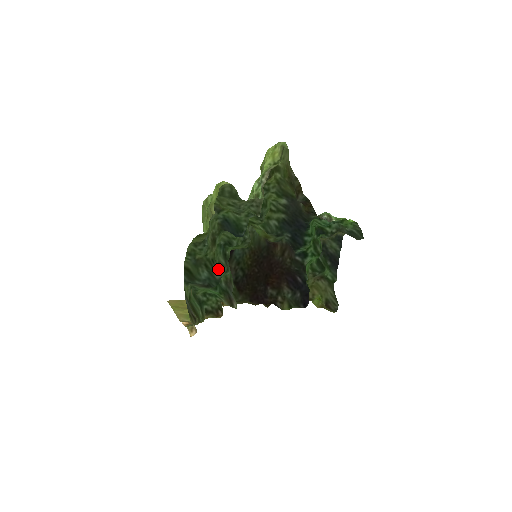
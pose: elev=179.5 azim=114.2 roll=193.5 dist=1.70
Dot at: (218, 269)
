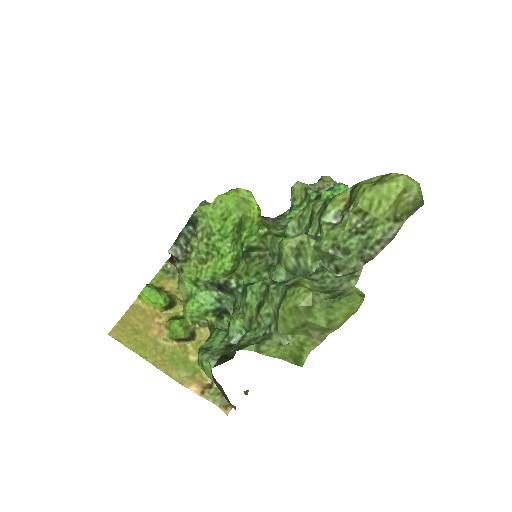
Dot at: occluded
